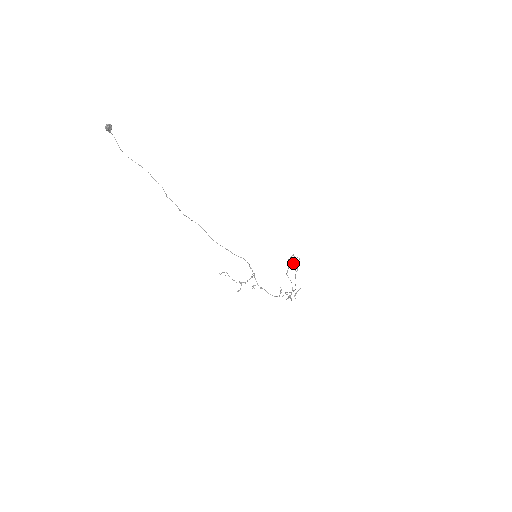
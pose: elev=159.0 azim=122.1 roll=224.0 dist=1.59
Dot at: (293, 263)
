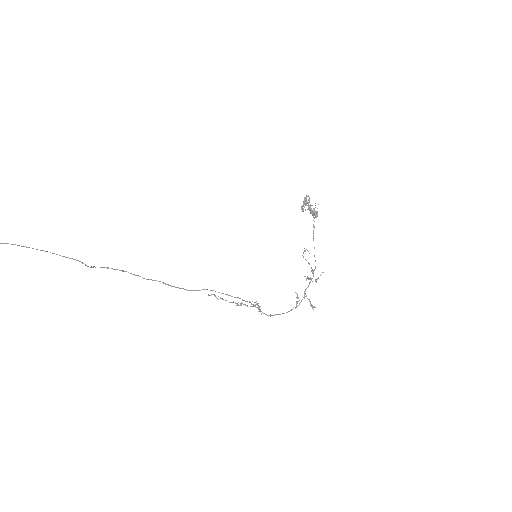
Dot at: (309, 206)
